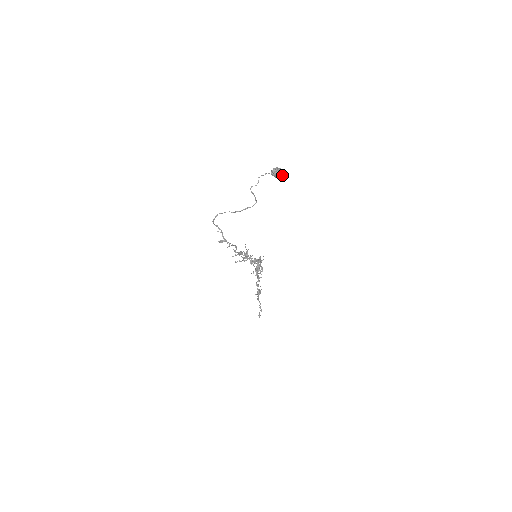
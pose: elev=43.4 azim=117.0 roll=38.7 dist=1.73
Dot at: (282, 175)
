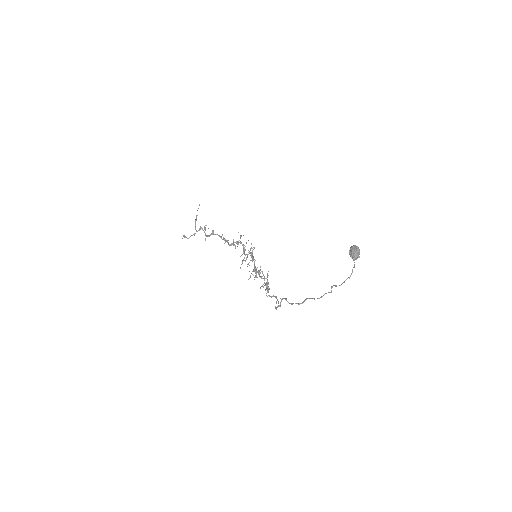
Dot at: occluded
